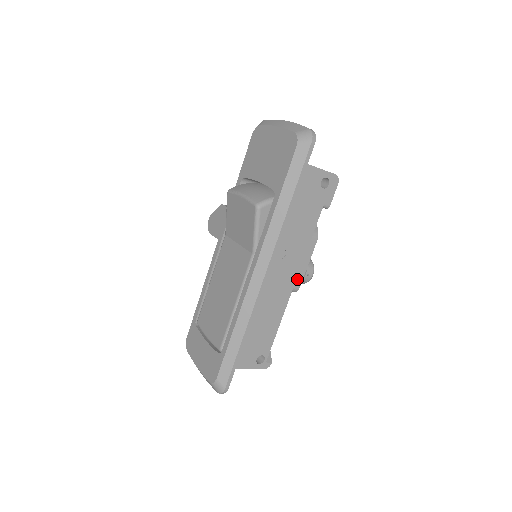
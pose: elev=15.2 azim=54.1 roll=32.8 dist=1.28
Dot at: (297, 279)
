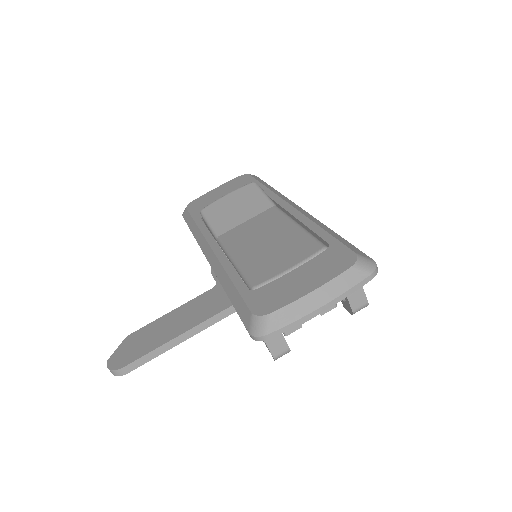
Dot at: occluded
